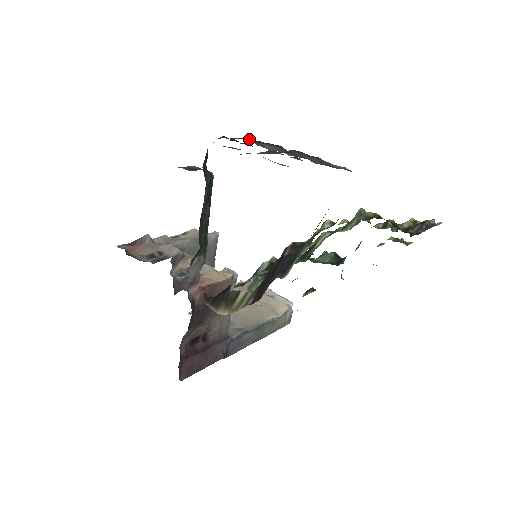
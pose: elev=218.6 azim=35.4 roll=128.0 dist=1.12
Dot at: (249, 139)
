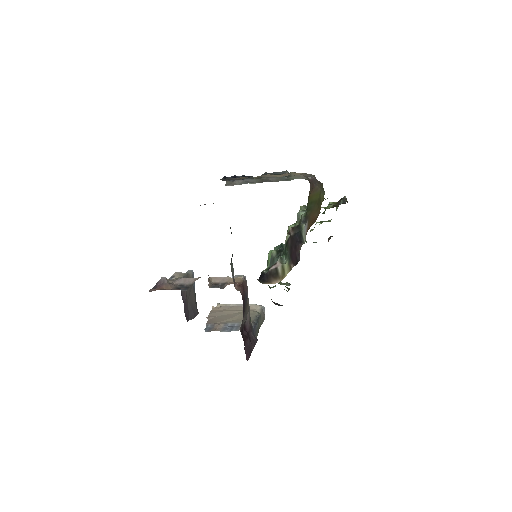
Dot at: occluded
